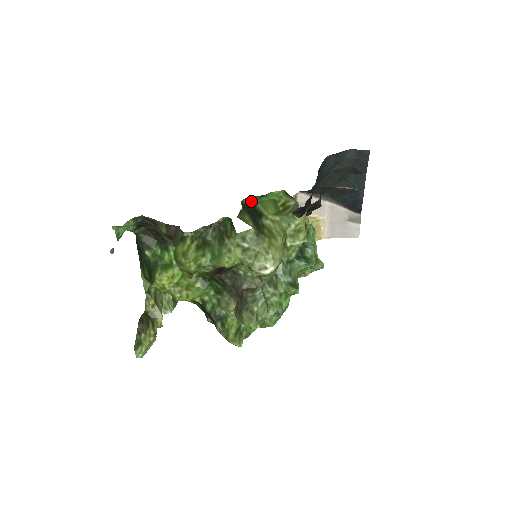
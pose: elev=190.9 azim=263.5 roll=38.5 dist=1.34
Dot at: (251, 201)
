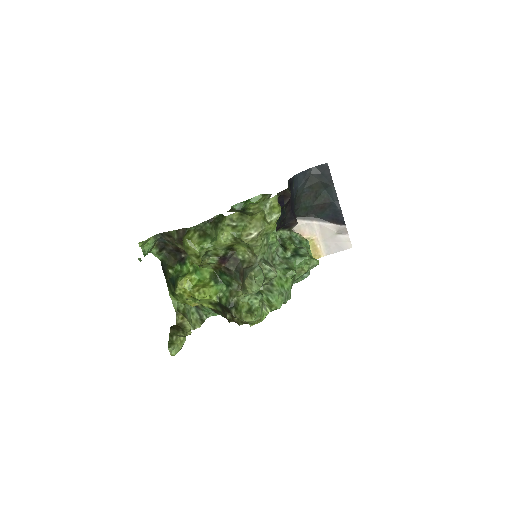
Dot at: (239, 207)
